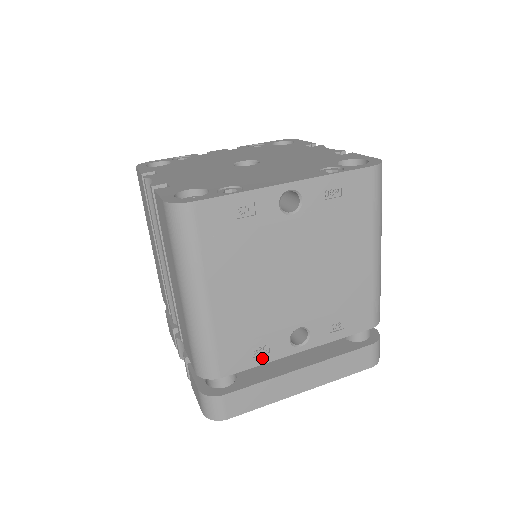
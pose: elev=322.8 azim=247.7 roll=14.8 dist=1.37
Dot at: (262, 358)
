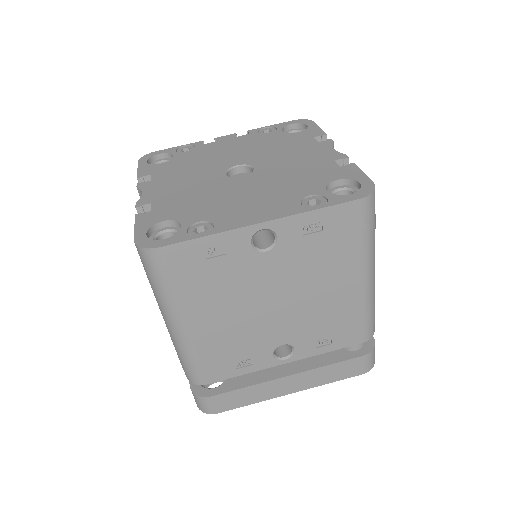
Dot at: (246, 369)
